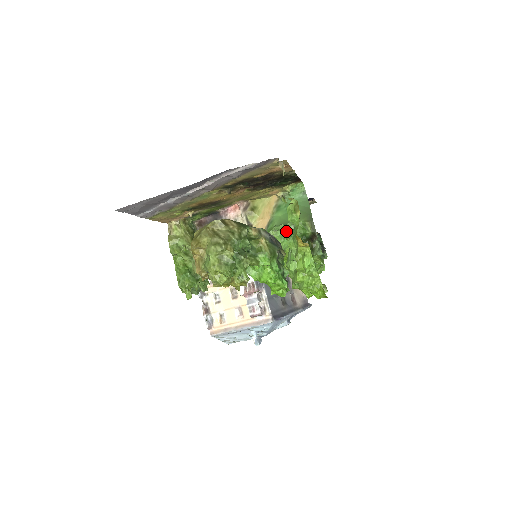
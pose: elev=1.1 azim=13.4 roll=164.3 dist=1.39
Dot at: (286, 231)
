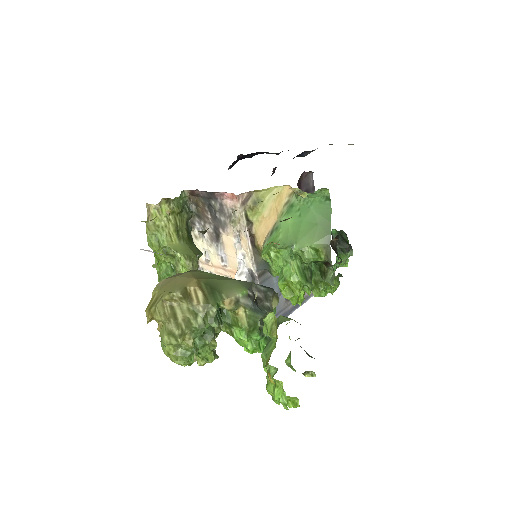
Dot at: (291, 254)
